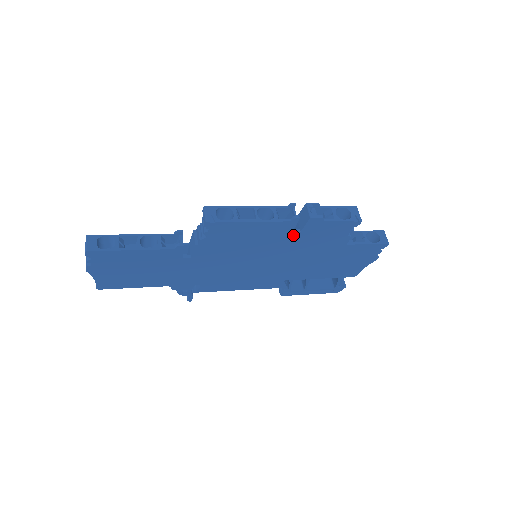
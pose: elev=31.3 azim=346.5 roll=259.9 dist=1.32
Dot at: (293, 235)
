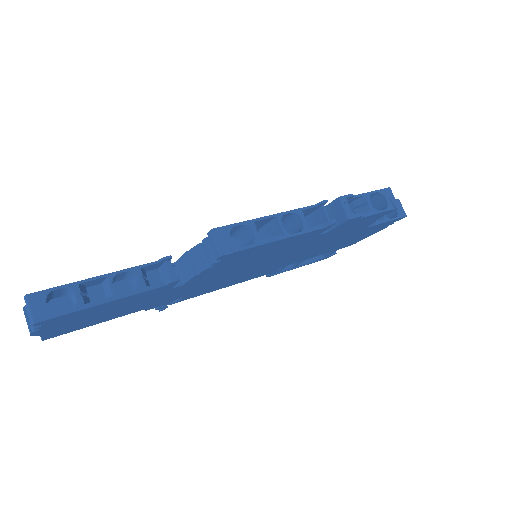
Dot at: (317, 236)
